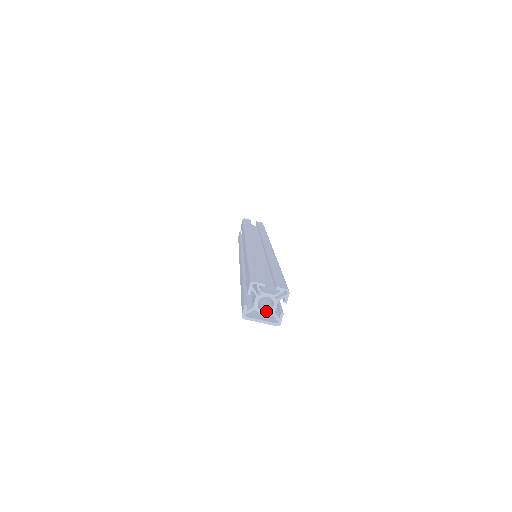
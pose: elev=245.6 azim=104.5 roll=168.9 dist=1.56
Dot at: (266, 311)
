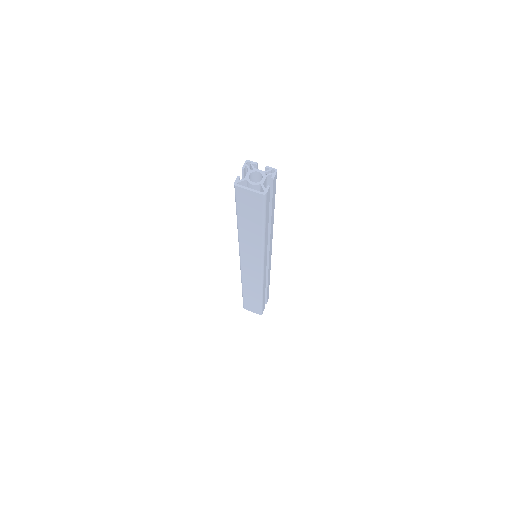
Dot at: (255, 183)
